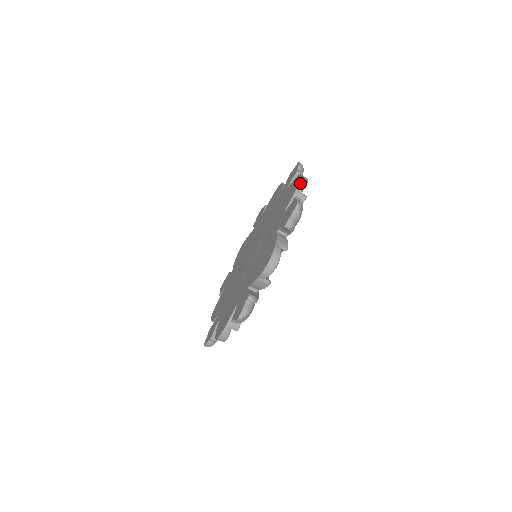
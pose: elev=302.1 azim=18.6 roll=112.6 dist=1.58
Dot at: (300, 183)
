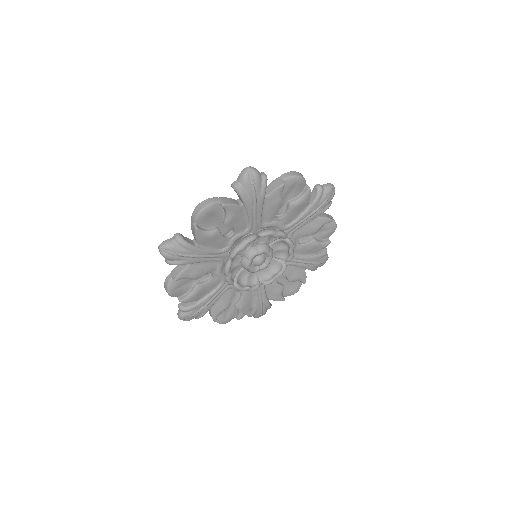
Dot at: (287, 173)
